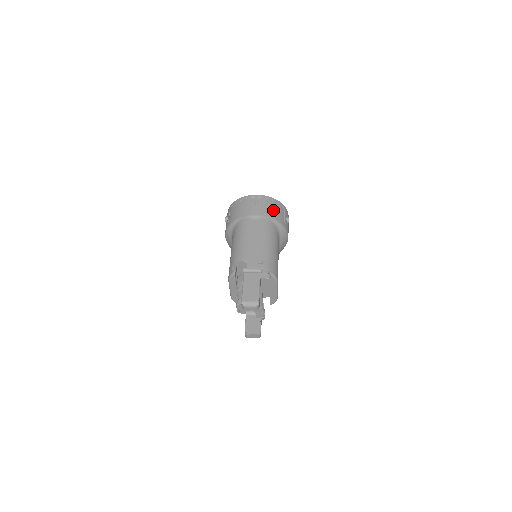
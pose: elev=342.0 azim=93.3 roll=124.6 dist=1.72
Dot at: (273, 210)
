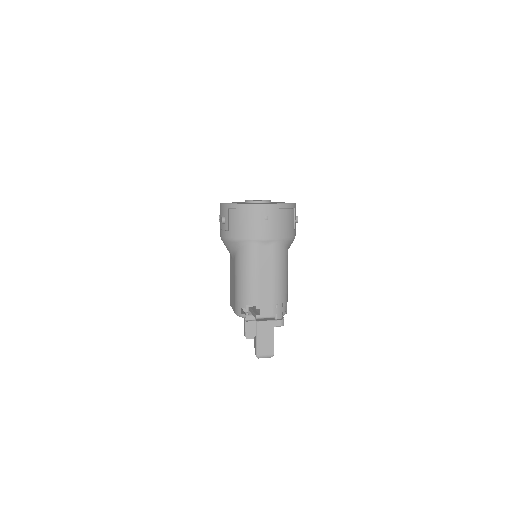
Dot at: (285, 224)
